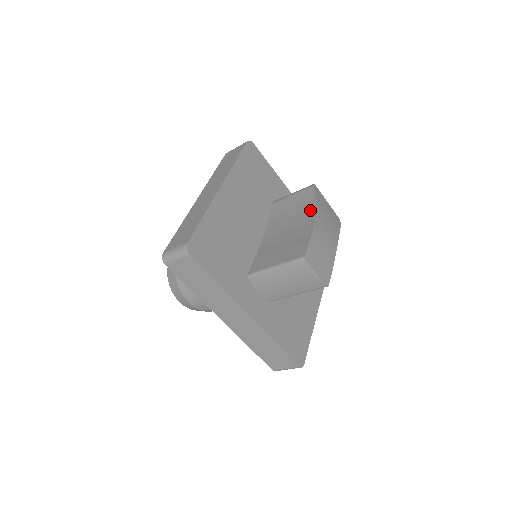
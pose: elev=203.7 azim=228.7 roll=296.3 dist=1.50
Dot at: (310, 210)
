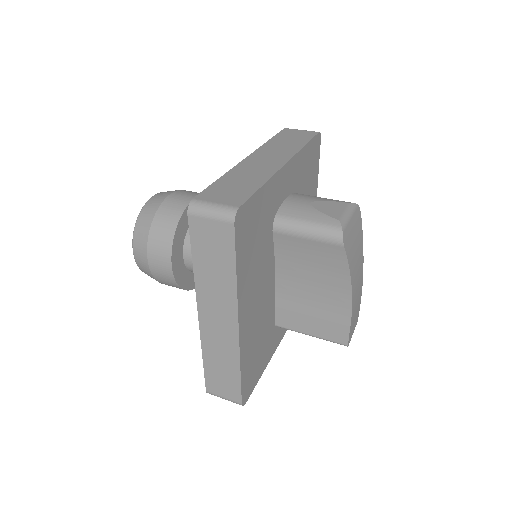
Dot at: (343, 280)
